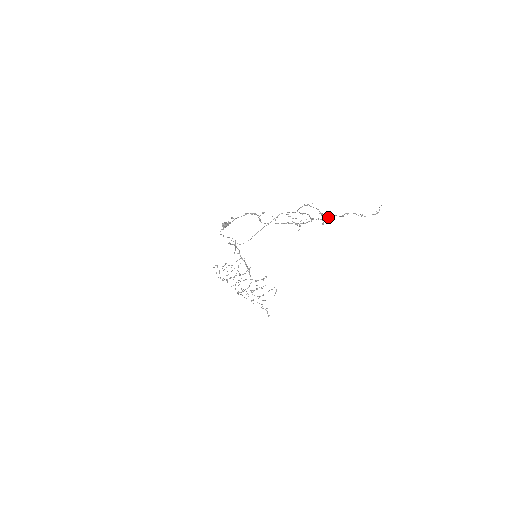
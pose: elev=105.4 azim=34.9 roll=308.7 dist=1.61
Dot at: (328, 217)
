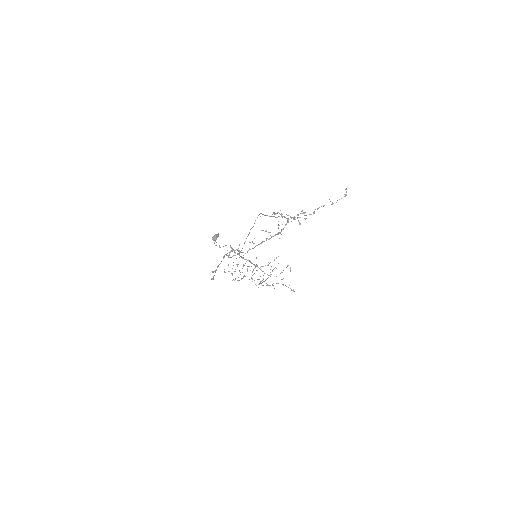
Dot at: occluded
